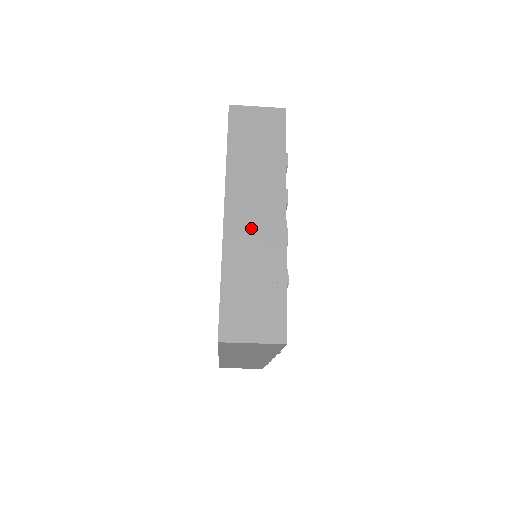
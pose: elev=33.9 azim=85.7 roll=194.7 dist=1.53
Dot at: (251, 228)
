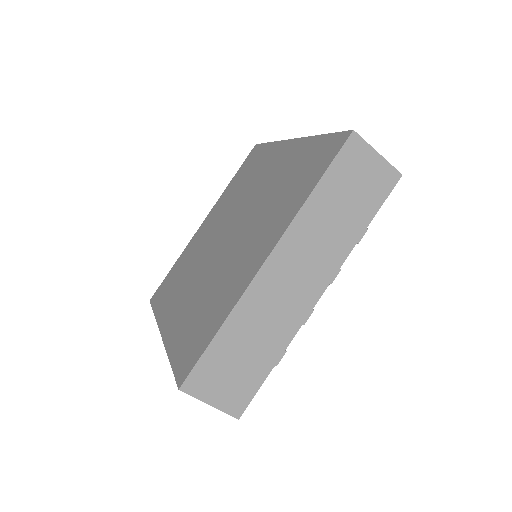
Dot at: occluded
